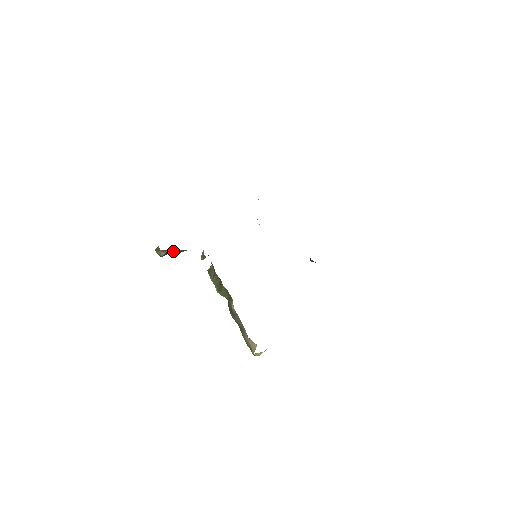
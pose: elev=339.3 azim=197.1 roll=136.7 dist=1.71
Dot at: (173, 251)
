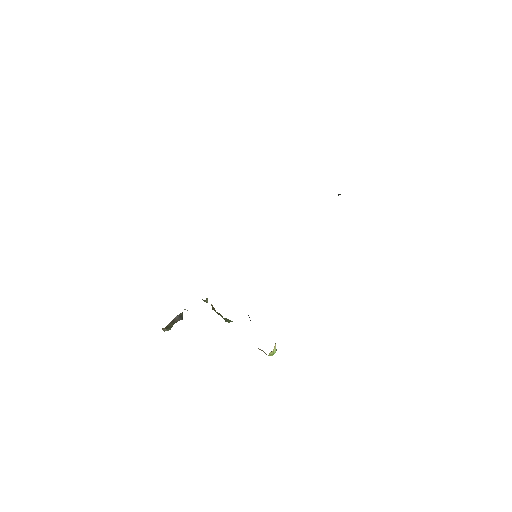
Dot at: (174, 320)
